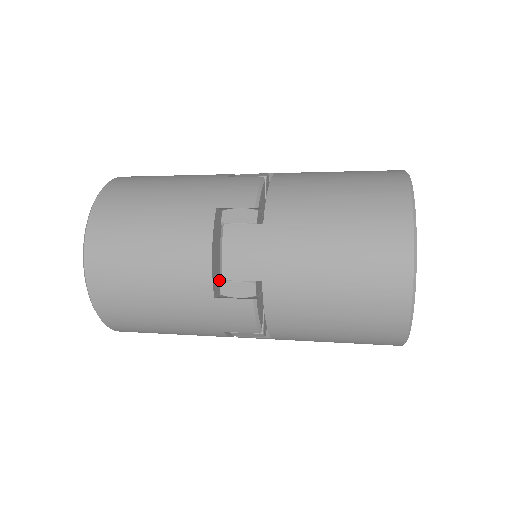
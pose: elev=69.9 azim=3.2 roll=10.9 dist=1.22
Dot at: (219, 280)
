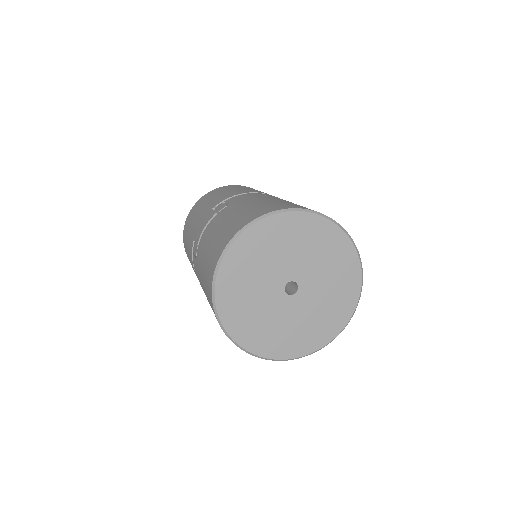
Dot at: occluded
